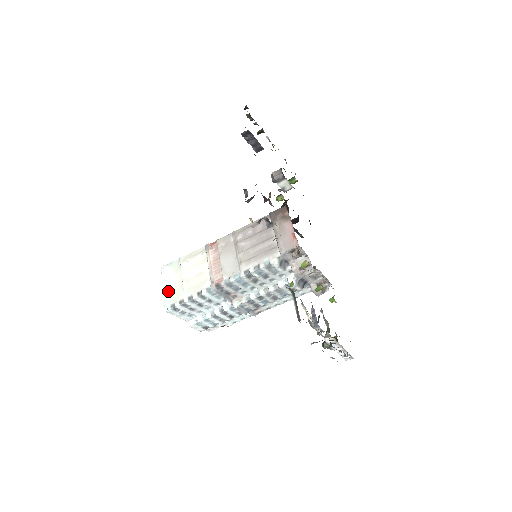
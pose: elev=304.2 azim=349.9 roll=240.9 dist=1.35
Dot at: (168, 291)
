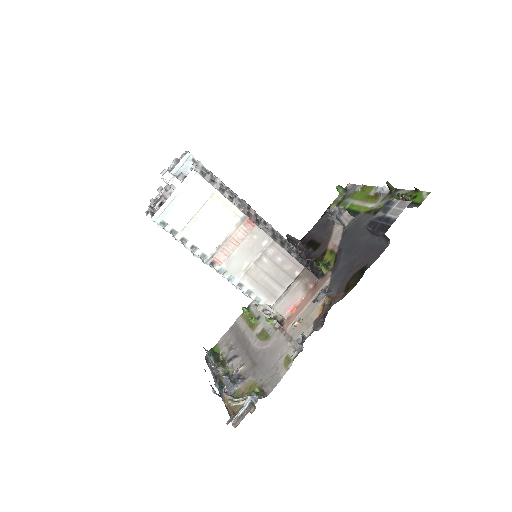
Dot at: (174, 204)
